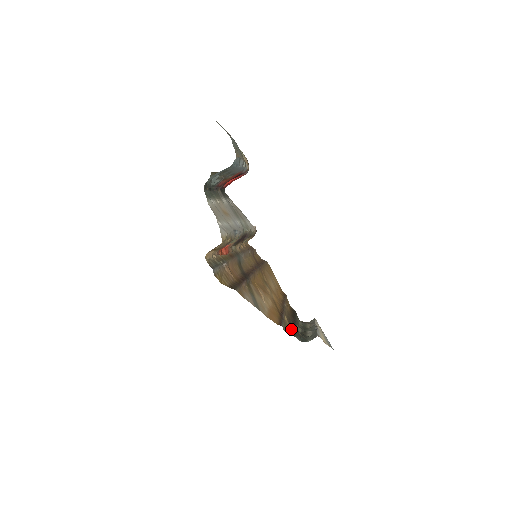
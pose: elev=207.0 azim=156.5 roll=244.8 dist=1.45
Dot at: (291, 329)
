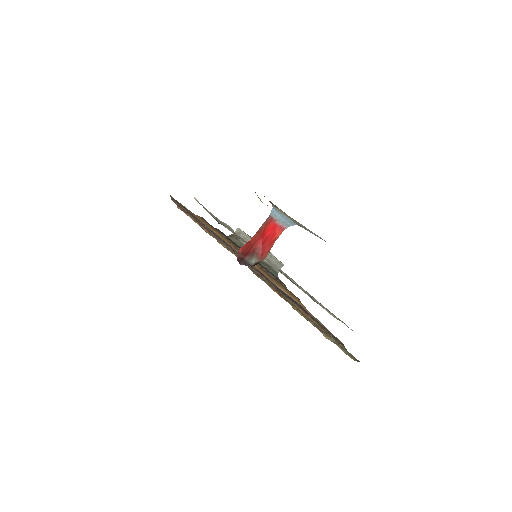
Dot at: occluded
